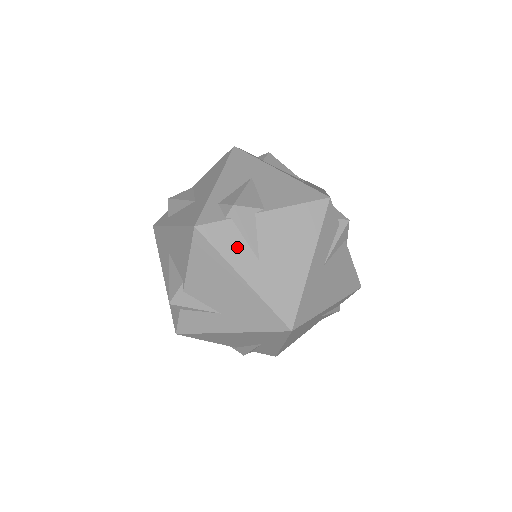
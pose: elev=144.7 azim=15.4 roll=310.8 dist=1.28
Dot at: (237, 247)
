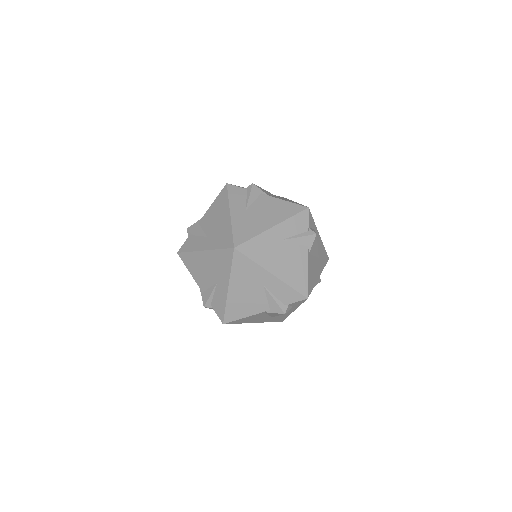
Dot at: (196, 242)
